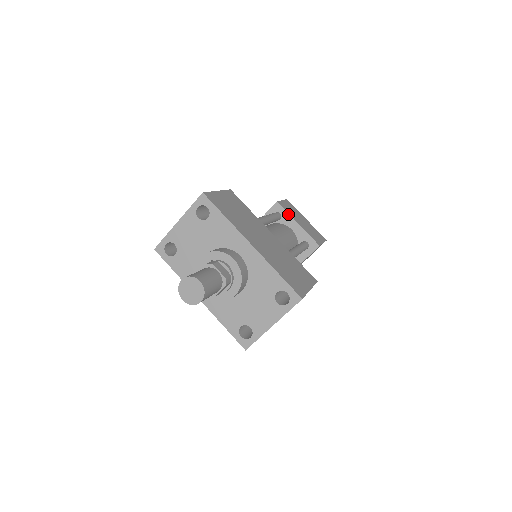
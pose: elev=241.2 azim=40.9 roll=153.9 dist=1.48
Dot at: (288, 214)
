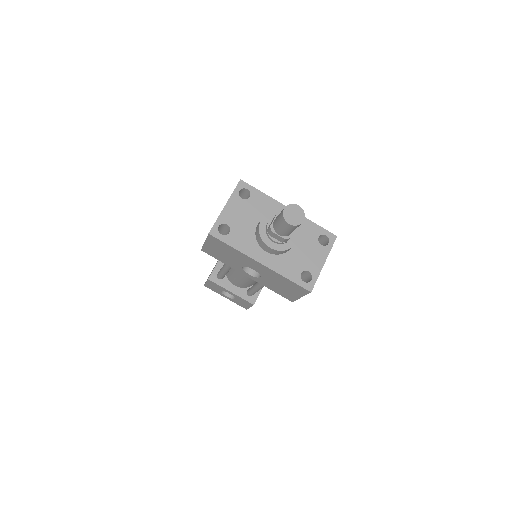
Dot at: occluded
